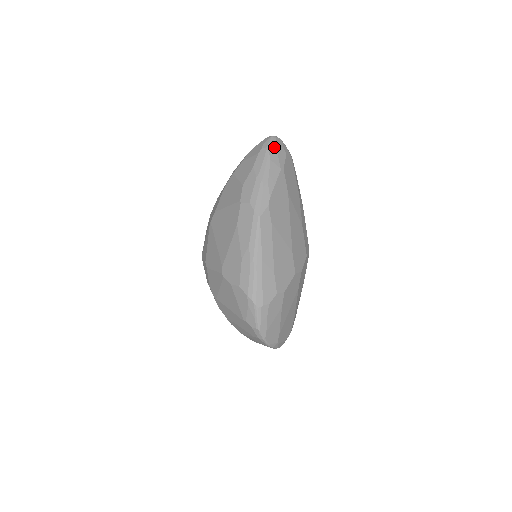
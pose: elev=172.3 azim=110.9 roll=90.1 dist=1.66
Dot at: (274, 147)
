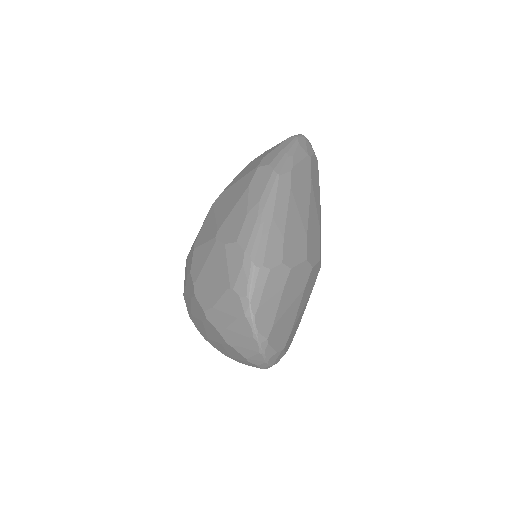
Dot at: (303, 139)
